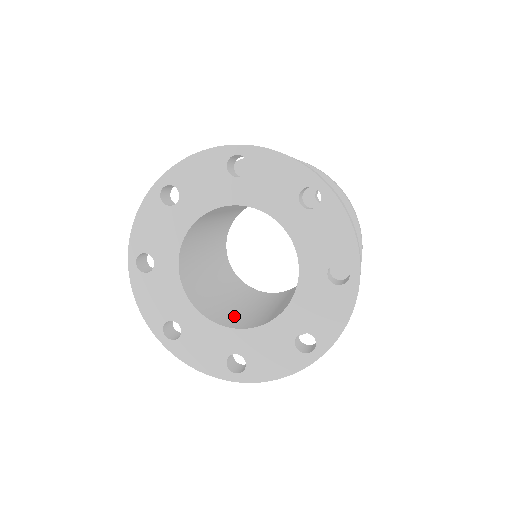
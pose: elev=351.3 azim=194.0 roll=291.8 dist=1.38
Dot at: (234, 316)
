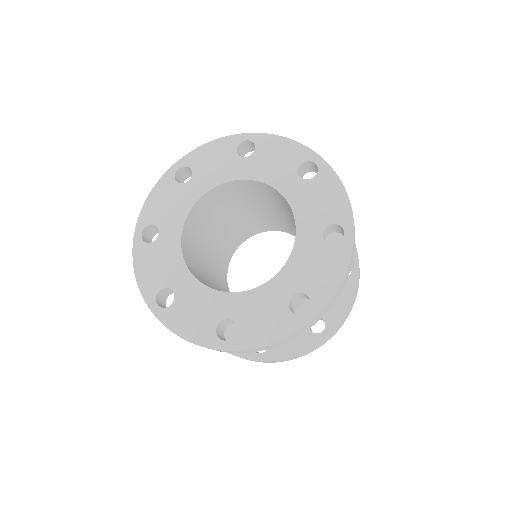
Dot at: (199, 272)
